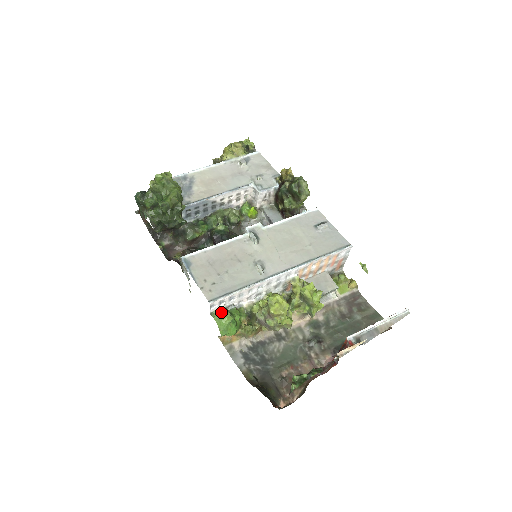
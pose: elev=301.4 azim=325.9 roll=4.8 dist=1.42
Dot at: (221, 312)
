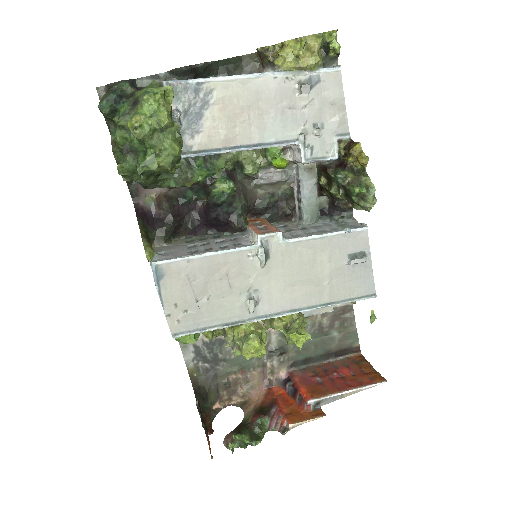
Dot at: occluded
